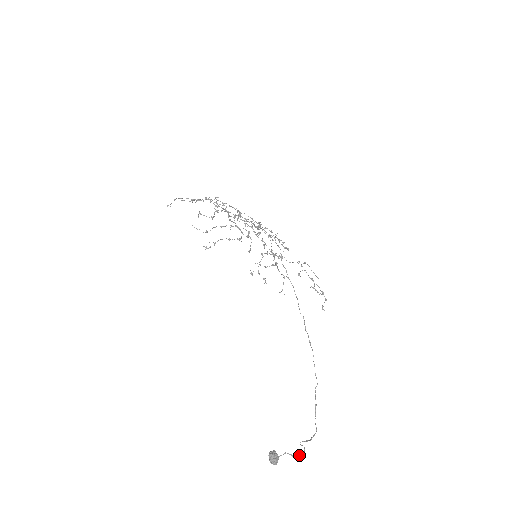
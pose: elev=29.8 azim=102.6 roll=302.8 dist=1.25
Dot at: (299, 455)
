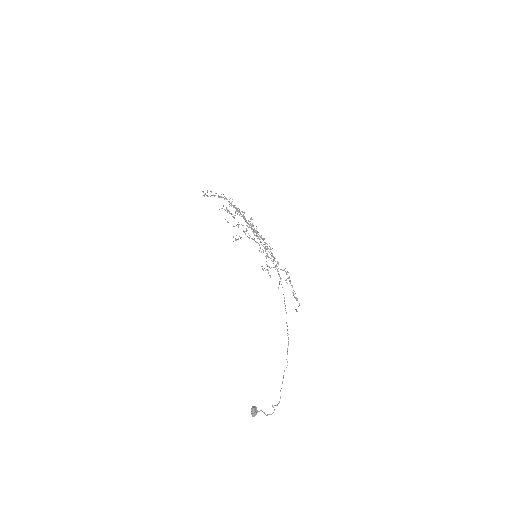
Dot at: (269, 414)
